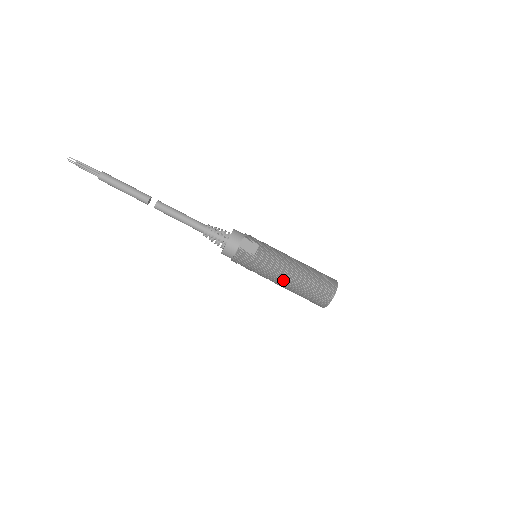
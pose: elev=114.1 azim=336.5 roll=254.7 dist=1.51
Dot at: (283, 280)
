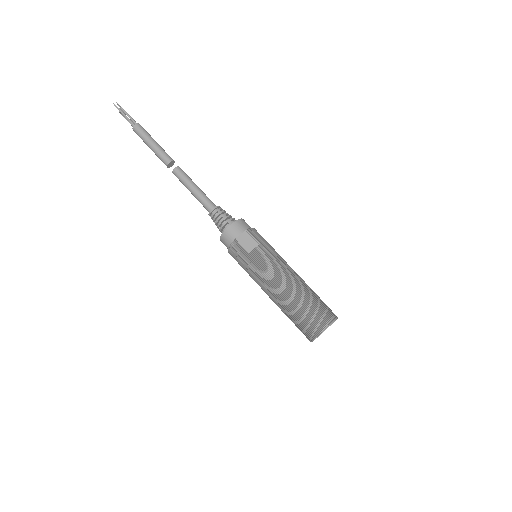
Dot at: (272, 292)
